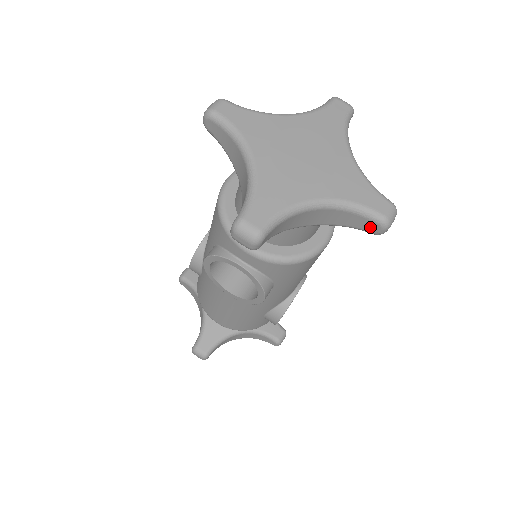
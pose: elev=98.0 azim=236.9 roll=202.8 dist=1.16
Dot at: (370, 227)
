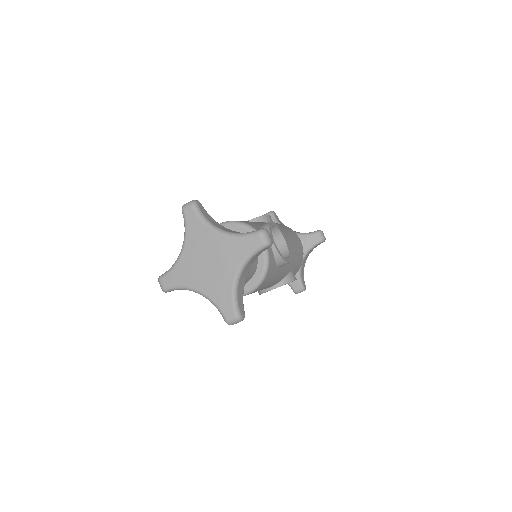
Dot at: occluded
